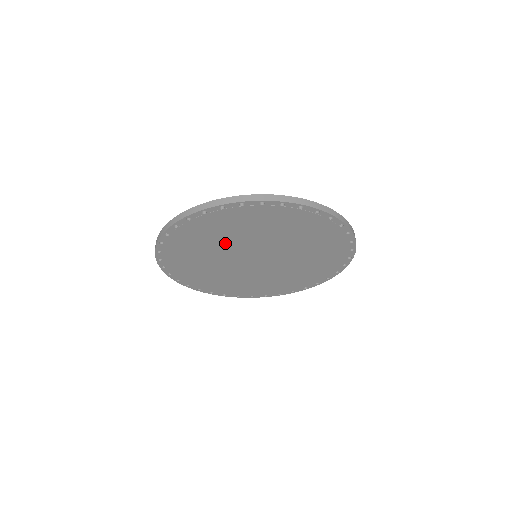
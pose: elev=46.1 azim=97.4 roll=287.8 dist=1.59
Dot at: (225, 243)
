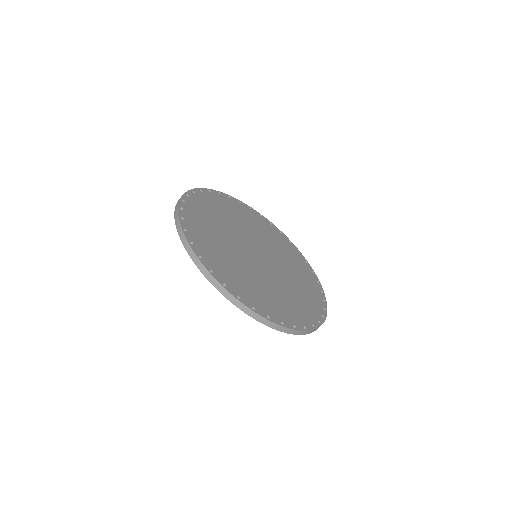
Dot at: occluded
